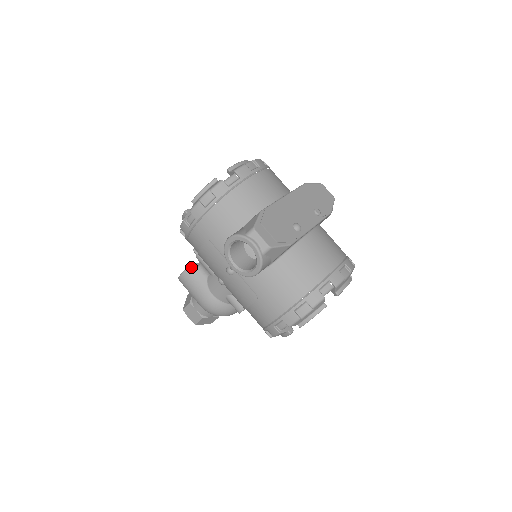
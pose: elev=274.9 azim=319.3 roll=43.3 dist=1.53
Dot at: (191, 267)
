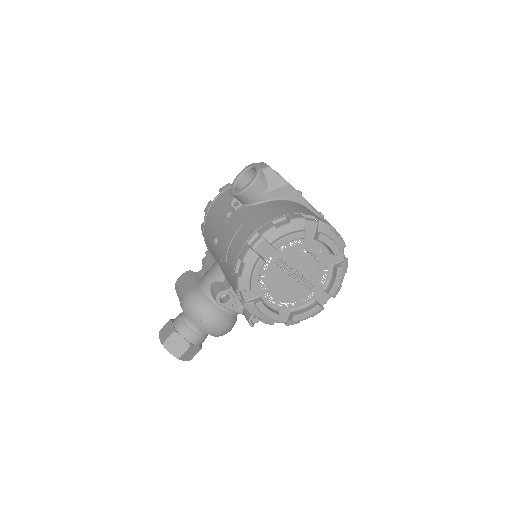
Dot at: occluded
